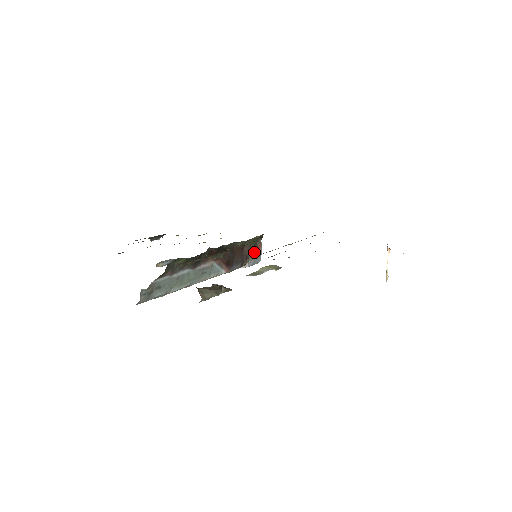
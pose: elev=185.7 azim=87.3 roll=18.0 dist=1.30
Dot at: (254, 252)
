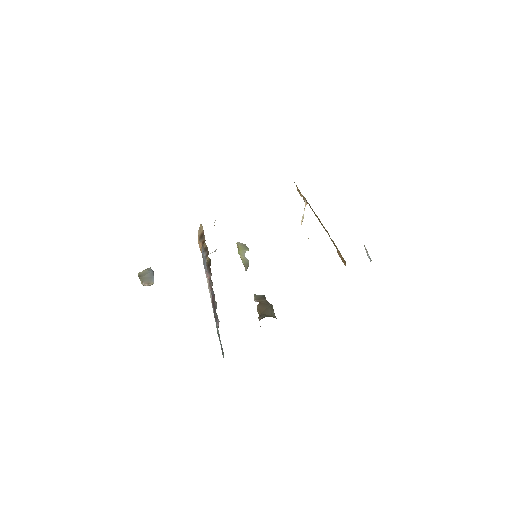
Dot at: occluded
